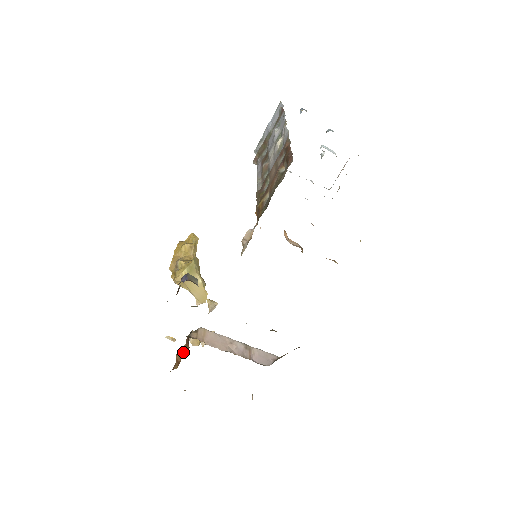
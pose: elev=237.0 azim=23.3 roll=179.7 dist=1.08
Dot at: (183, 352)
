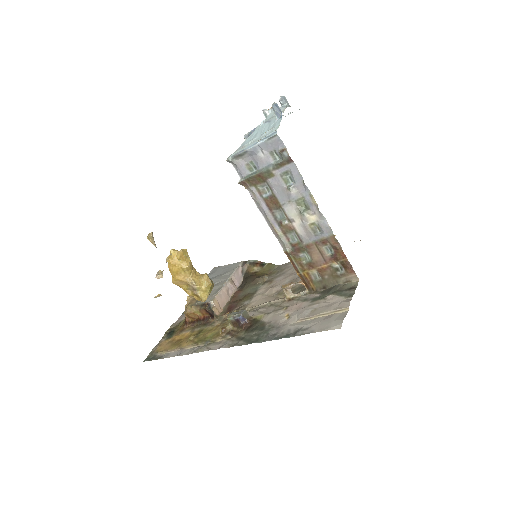
Dot at: (198, 314)
